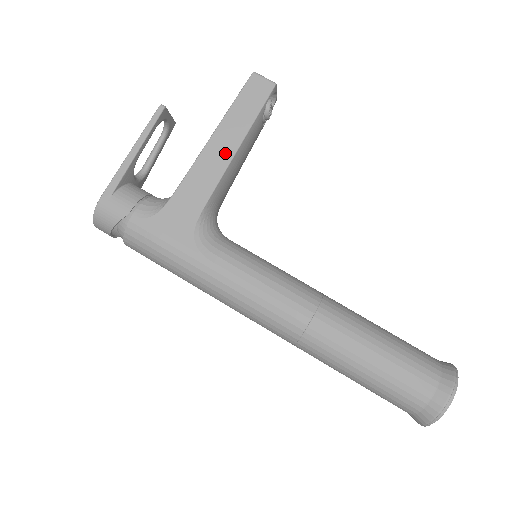
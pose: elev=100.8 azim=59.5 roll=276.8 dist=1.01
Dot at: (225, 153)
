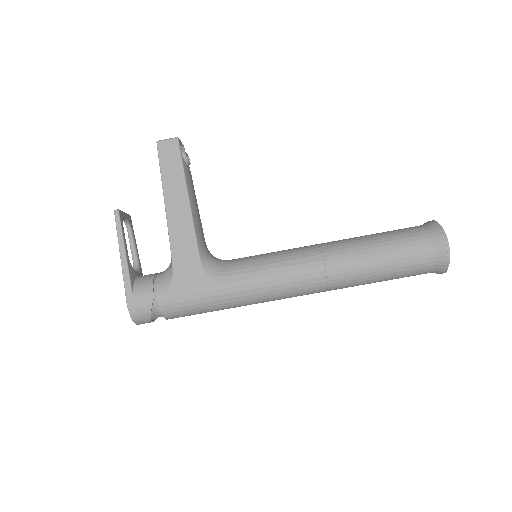
Dot at: (183, 207)
